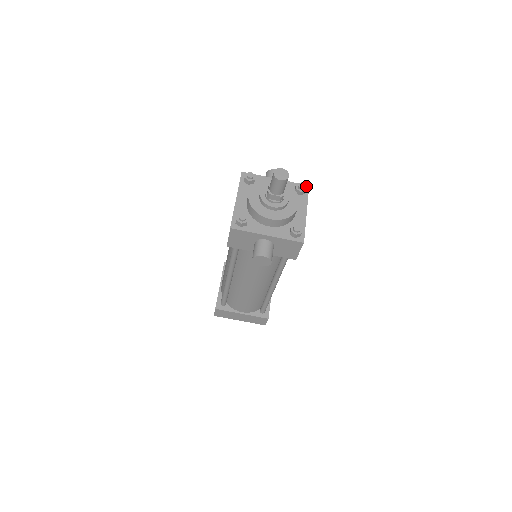
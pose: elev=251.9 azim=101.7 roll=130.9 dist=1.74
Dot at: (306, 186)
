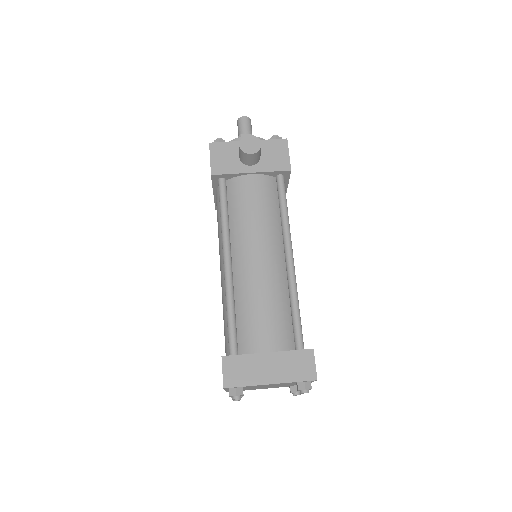
Dot at: occluded
